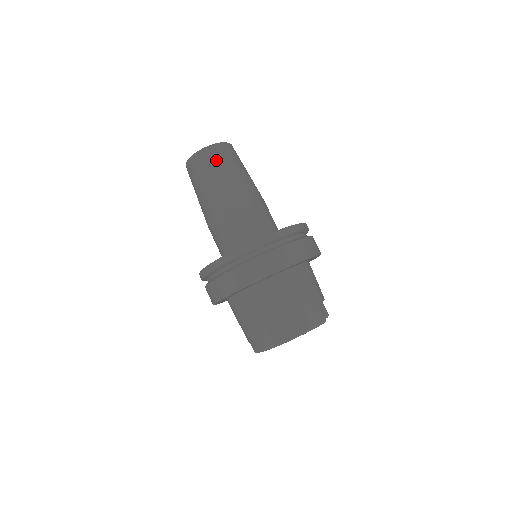
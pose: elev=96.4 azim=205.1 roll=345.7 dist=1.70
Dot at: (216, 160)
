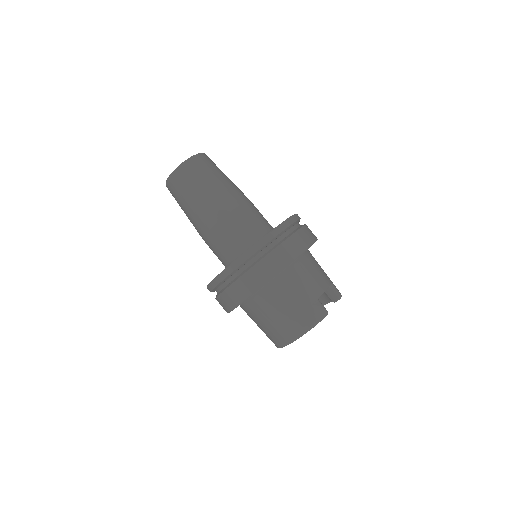
Dot at: (184, 183)
